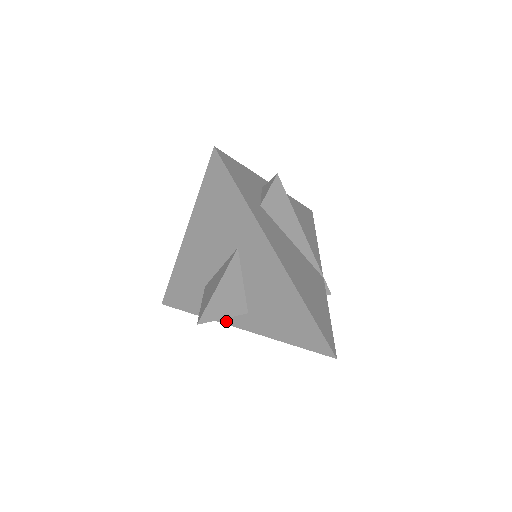
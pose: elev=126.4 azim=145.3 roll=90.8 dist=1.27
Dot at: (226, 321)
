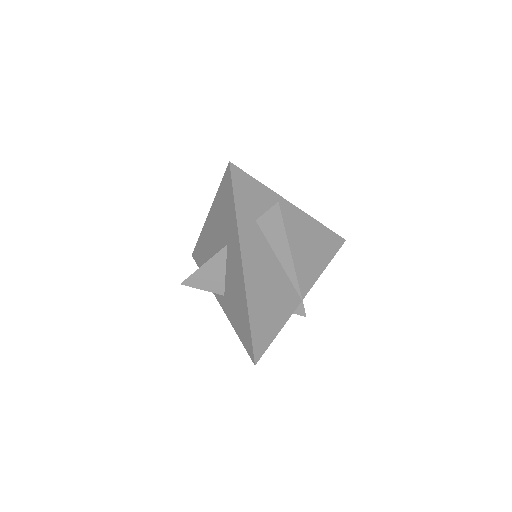
Dot at: occluded
